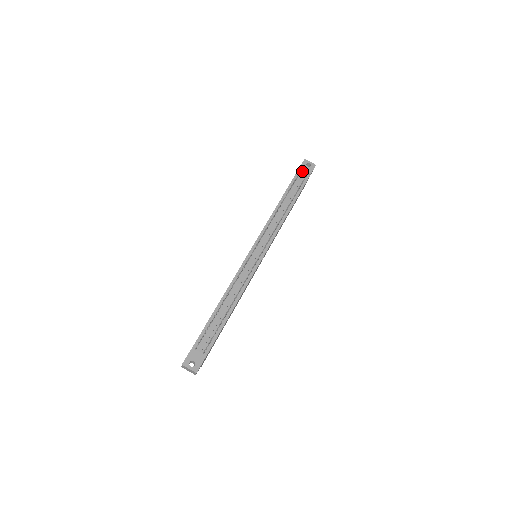
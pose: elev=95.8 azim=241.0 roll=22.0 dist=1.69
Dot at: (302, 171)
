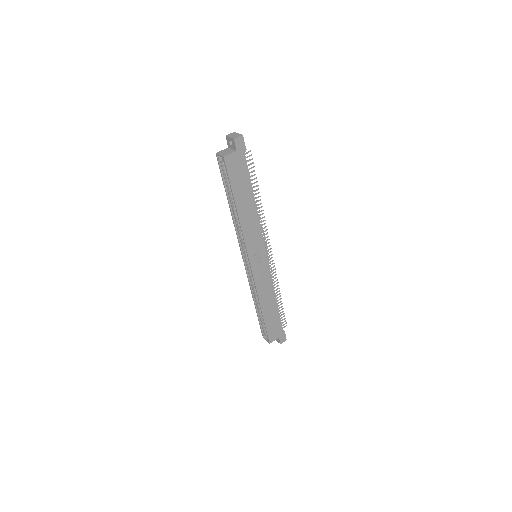
Dot at: occluded
